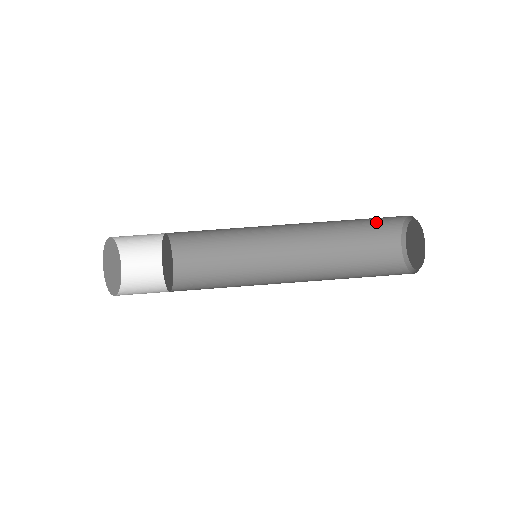
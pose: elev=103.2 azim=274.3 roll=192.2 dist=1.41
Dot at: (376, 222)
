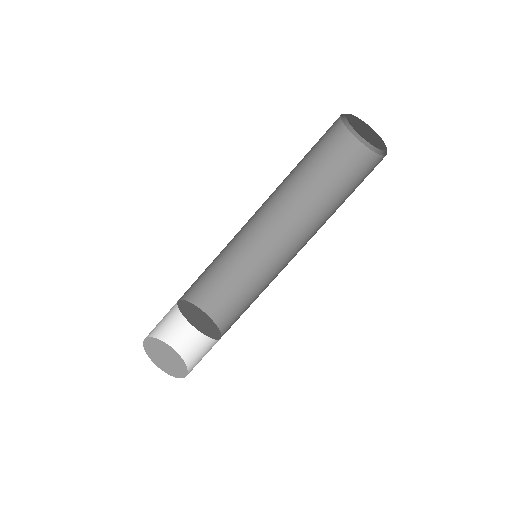
Dot at: (325, 149)
